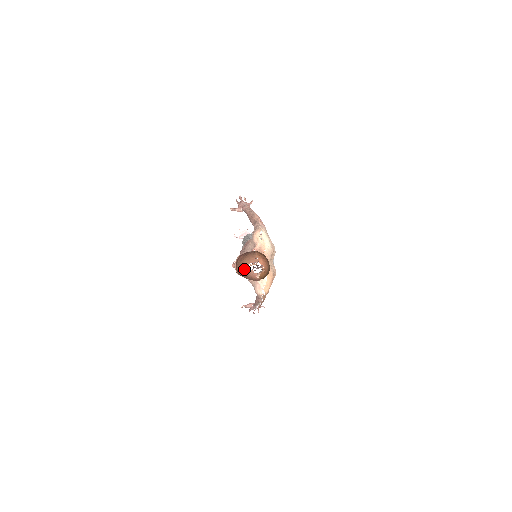
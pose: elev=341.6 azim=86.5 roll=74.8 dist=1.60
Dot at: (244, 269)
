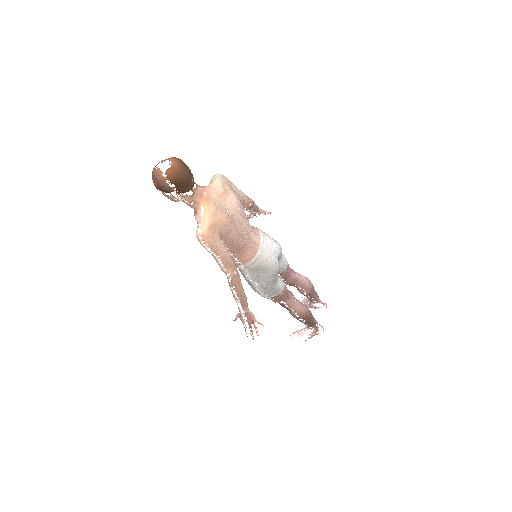
Dot at: (153, 170)
